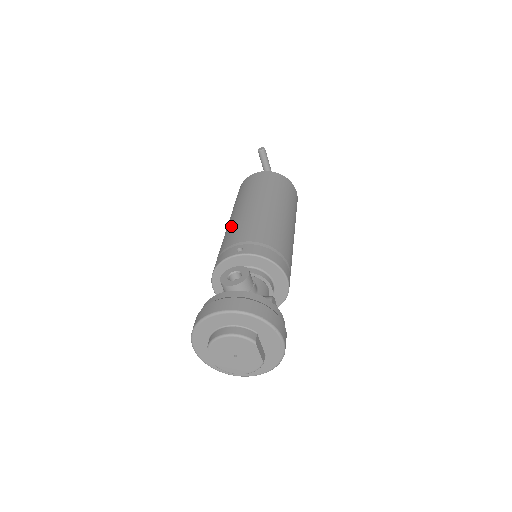
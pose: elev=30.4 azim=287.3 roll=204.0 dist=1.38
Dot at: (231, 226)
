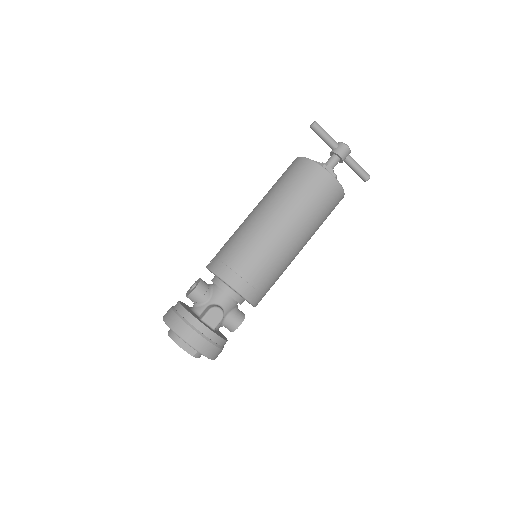
Dot at: occluded
